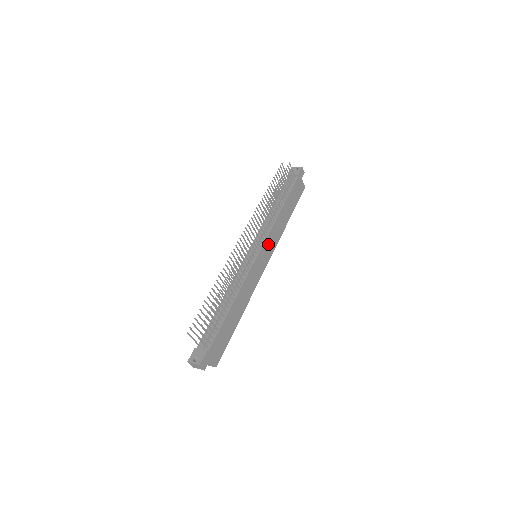
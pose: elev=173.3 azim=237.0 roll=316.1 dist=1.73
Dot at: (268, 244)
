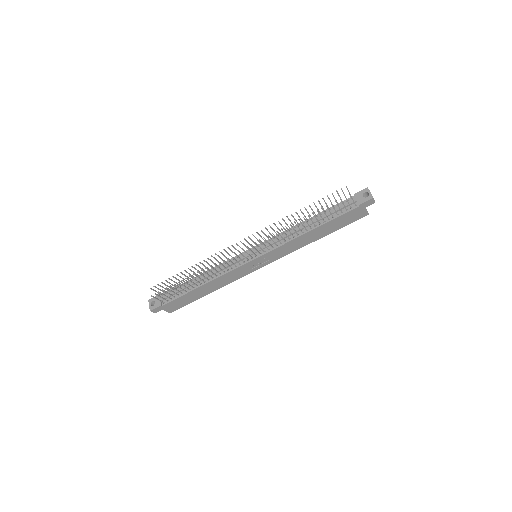
Dot at: (273, 254)
